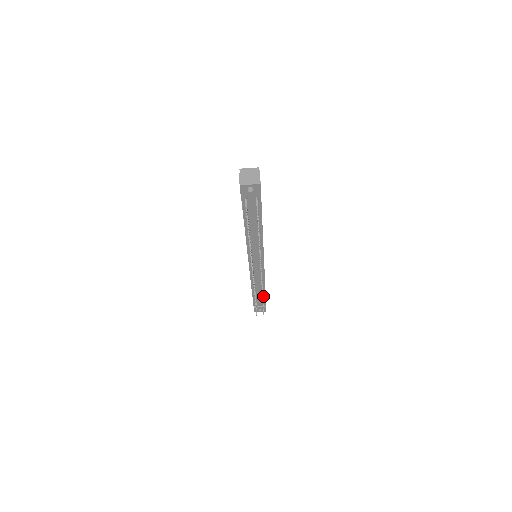
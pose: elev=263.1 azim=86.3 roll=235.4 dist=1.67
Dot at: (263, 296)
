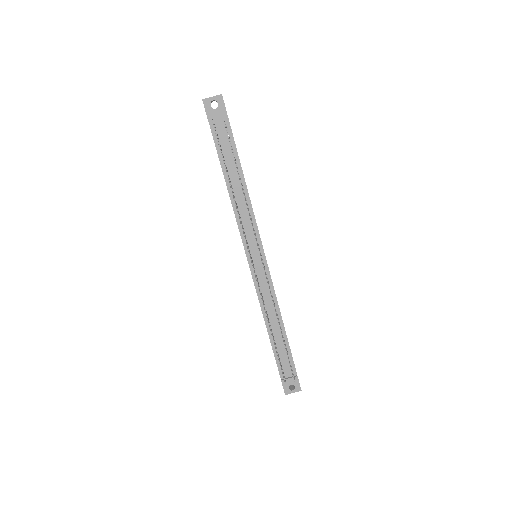
Dot at: (286, 347)
